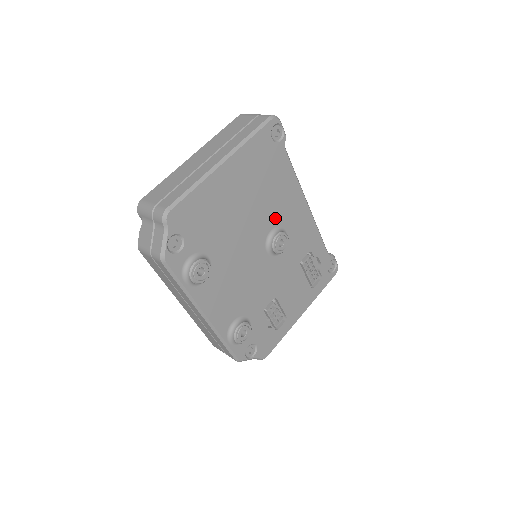
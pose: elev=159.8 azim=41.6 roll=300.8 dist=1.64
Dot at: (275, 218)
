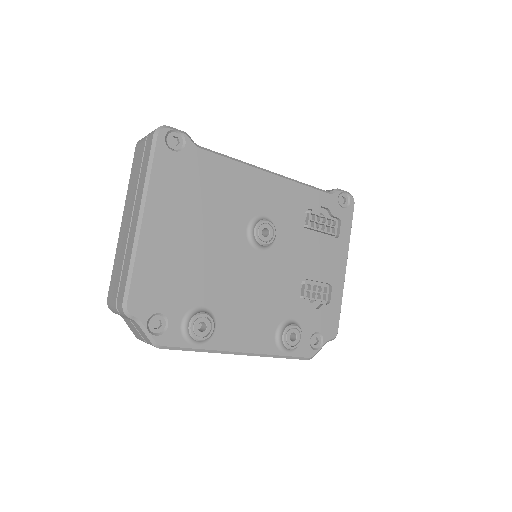
Dot at: (241, 215)
